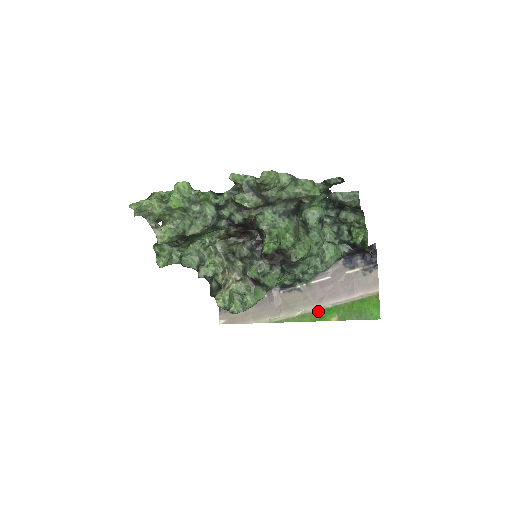
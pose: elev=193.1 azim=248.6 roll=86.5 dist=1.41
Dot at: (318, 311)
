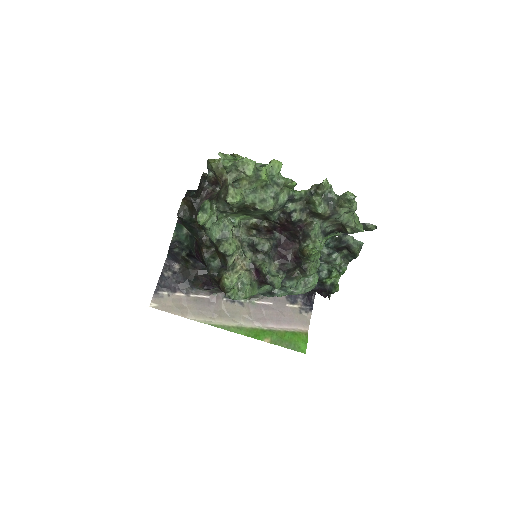
Dot at: (254, 329)
